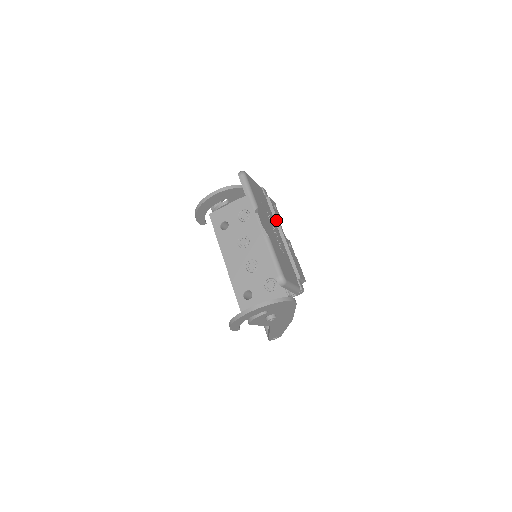
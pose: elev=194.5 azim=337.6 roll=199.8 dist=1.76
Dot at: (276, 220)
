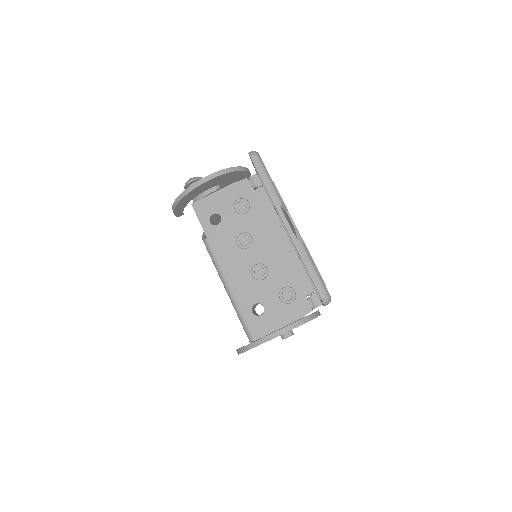
Dot at: occluded
